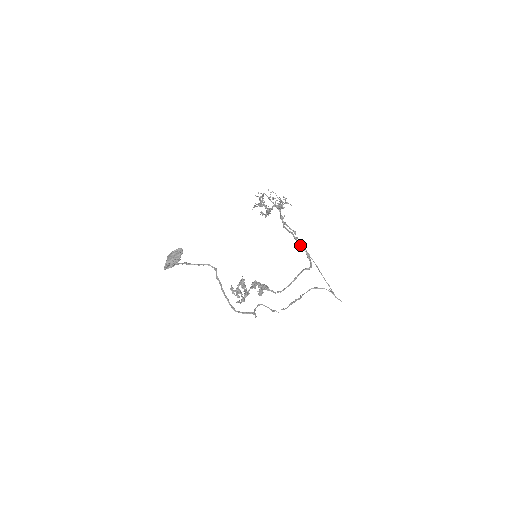
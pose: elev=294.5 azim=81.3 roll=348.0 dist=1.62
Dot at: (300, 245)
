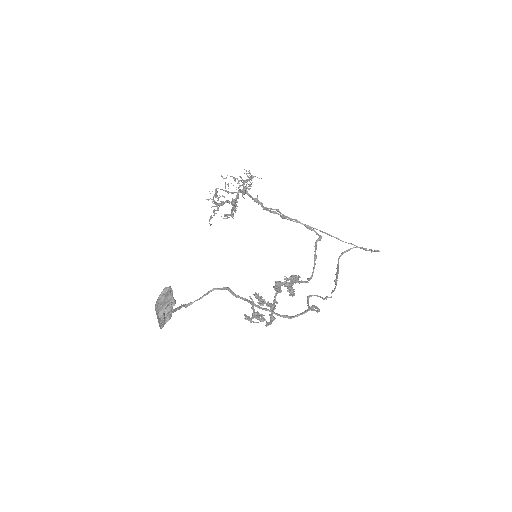
Dot at: occluded
